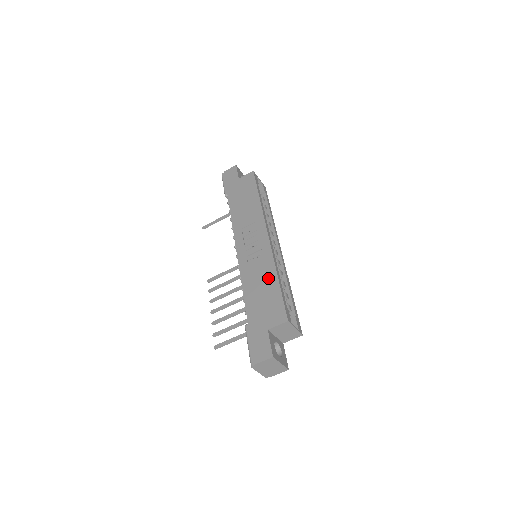
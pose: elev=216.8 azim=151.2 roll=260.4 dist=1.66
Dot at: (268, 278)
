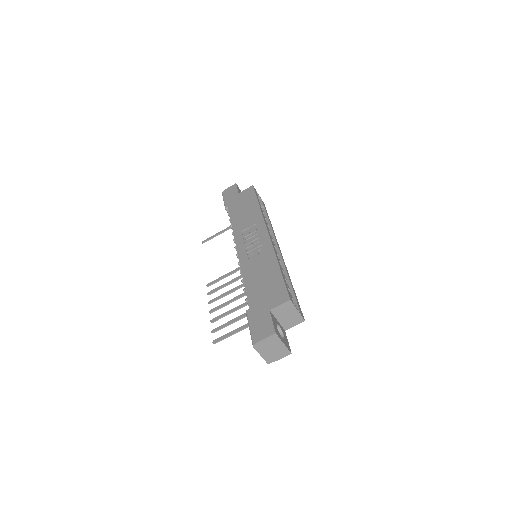
Dot at: (269, 267)
